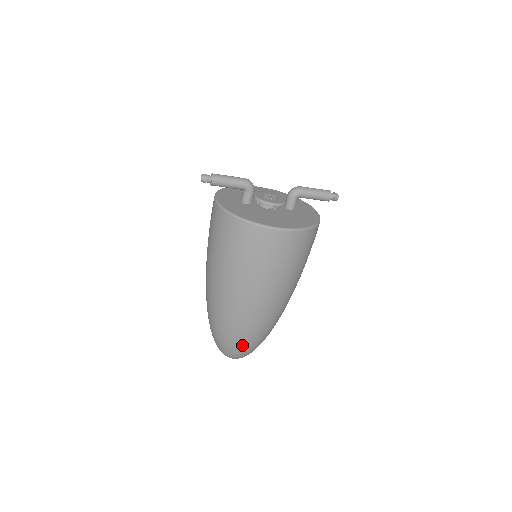
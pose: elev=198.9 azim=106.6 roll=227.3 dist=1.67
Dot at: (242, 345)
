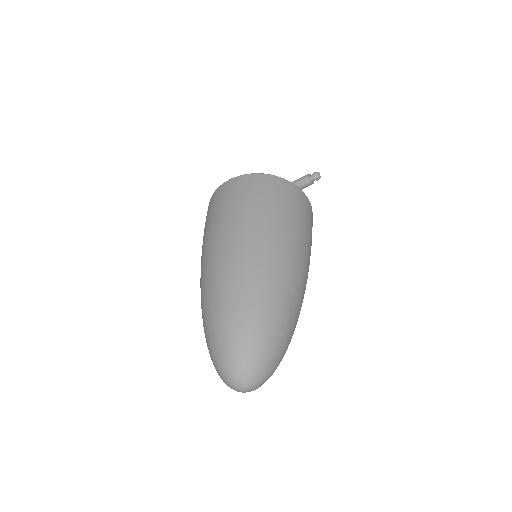
Dot at: (219, 321)
